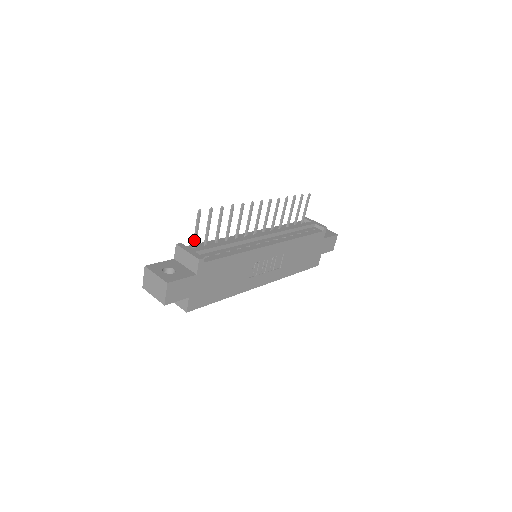
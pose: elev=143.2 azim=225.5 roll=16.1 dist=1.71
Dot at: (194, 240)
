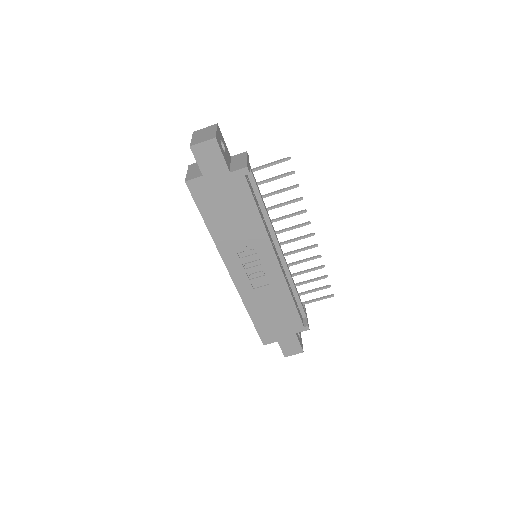
Dot at: (258, 167)
